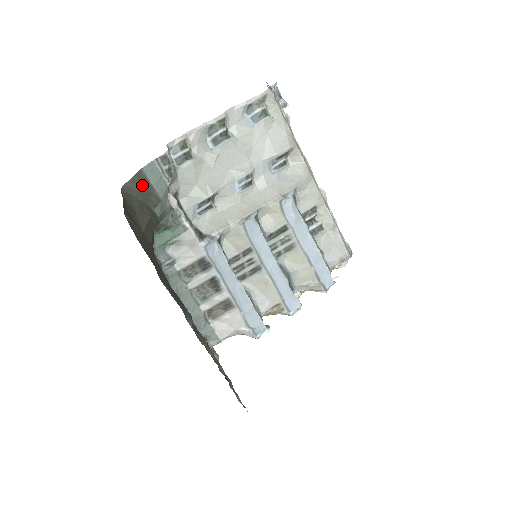
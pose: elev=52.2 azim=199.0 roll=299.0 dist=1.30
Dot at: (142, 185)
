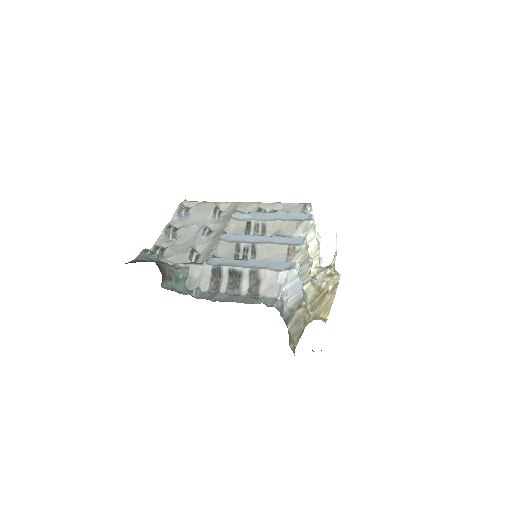
Dot at: occluded
